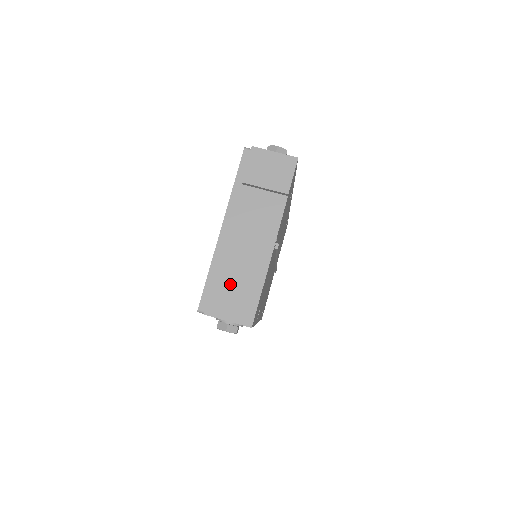
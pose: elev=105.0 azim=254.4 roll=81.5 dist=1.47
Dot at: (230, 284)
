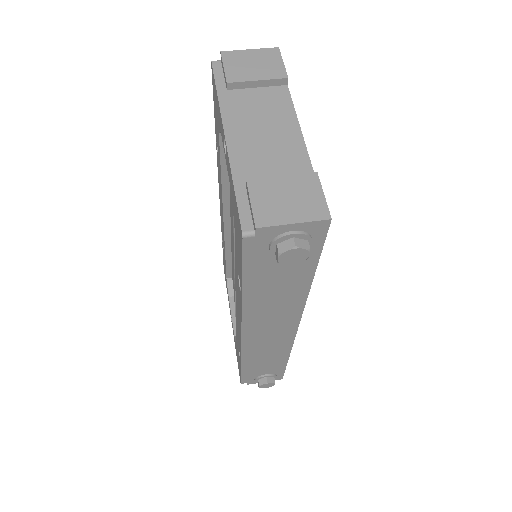
Dot at: (272, 181)
